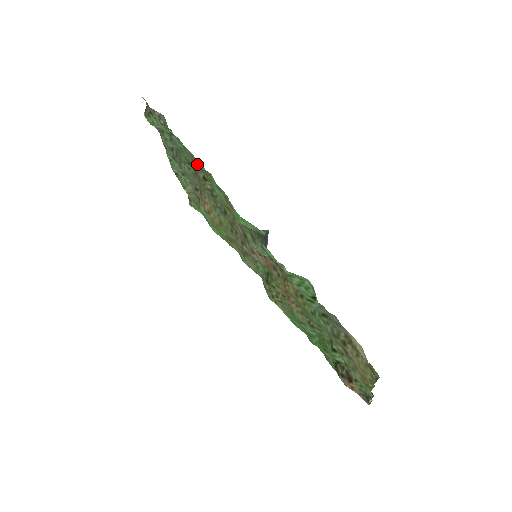
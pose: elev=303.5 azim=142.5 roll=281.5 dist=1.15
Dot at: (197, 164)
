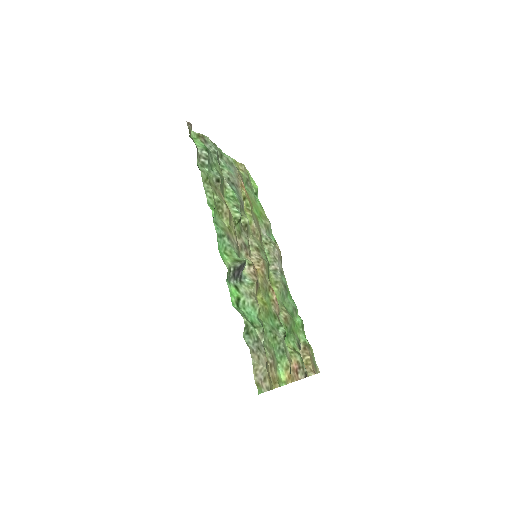
Dot at: (215, 189)
